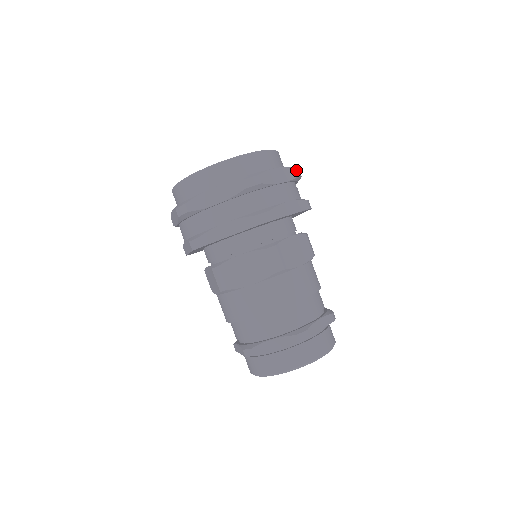
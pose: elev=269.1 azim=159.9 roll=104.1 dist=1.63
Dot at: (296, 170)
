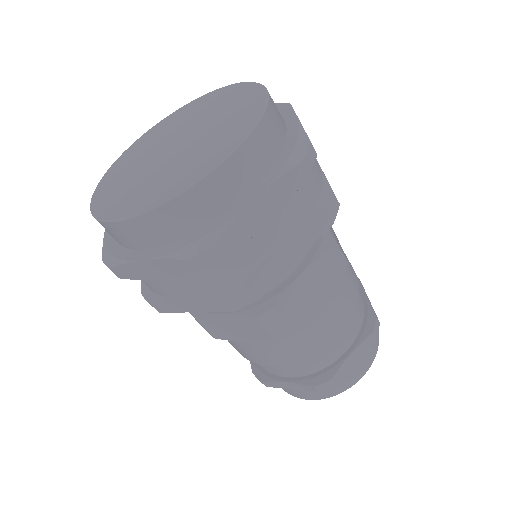
Dot at: (301, 168)
